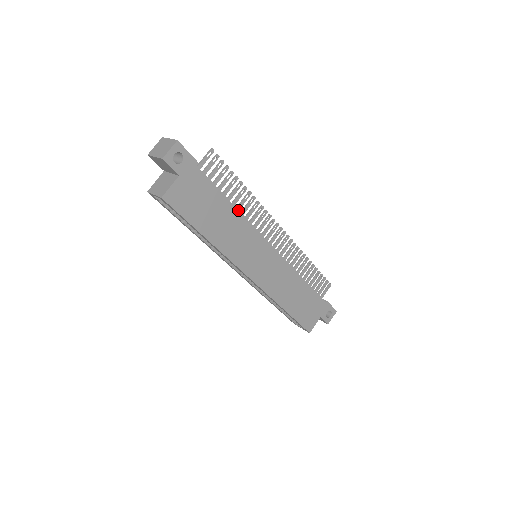
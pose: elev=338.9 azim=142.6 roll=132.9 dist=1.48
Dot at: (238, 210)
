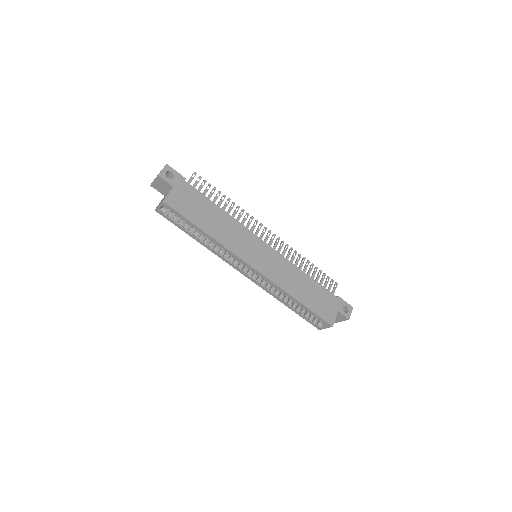
Dot at: (227, 213)
